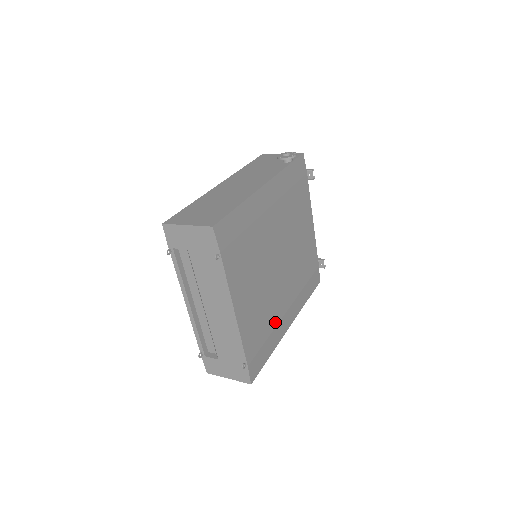
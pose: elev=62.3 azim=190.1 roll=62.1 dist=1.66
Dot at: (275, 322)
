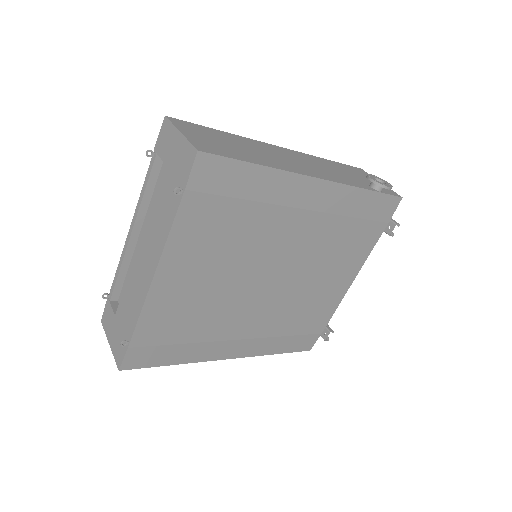
Dot at: (209, 336)
